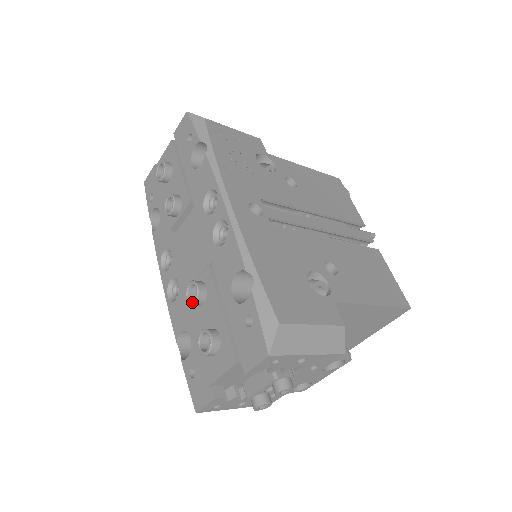
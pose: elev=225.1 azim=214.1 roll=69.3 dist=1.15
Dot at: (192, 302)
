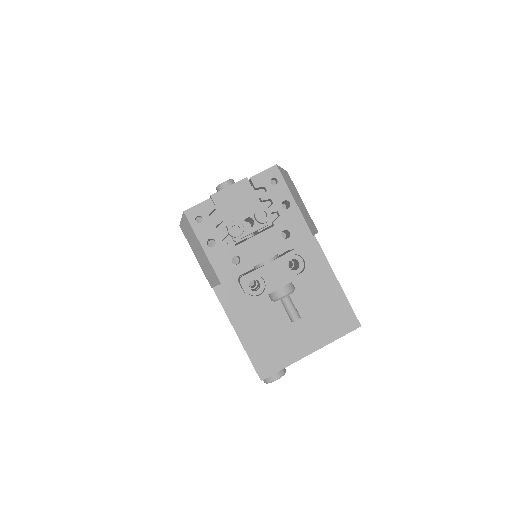
Dot at: occluded
